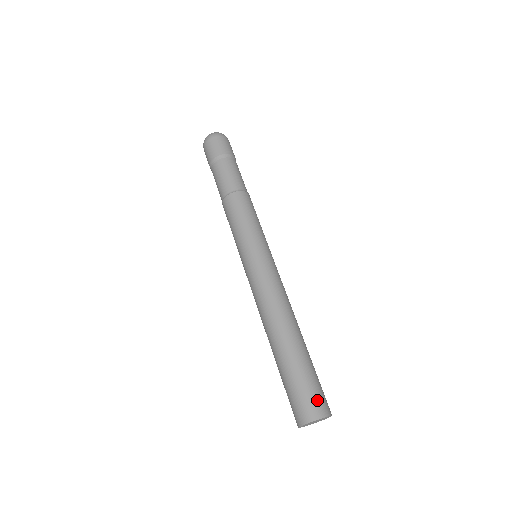
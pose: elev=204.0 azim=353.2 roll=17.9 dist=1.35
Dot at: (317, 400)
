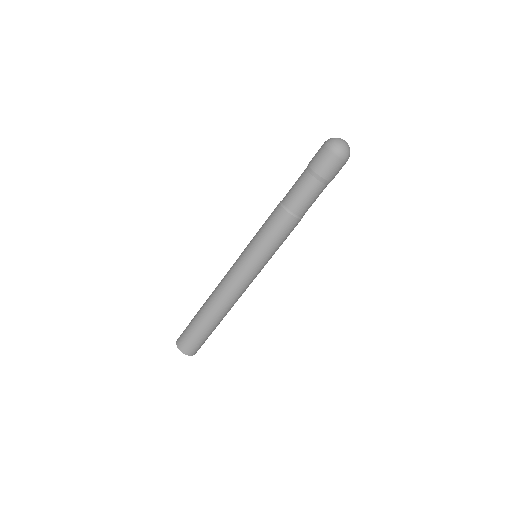
Dot at: (197, 349)
